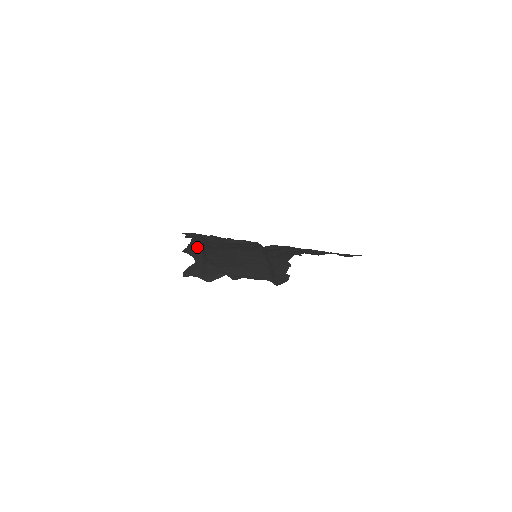
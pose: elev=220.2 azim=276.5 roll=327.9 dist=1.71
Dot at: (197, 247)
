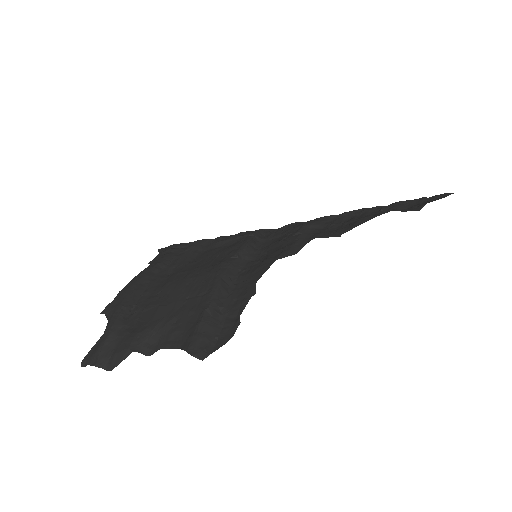
Dot at: (123, 296)
